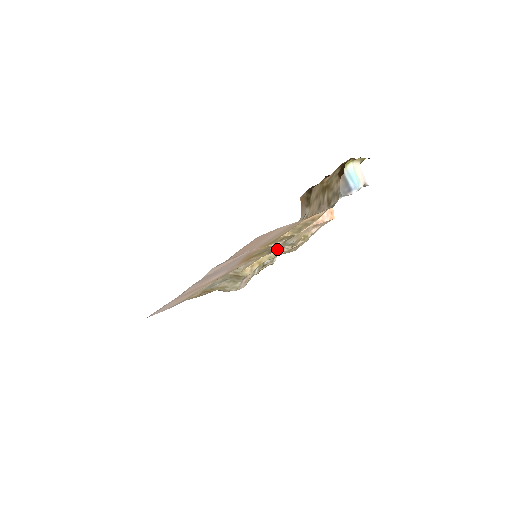
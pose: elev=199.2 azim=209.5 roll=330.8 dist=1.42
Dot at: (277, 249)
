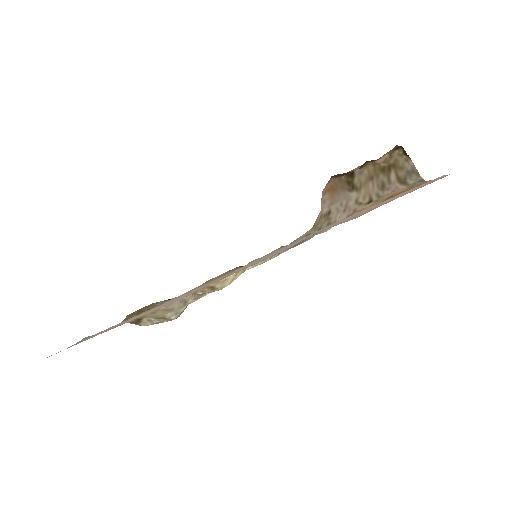
Dot at: (299, 244)
